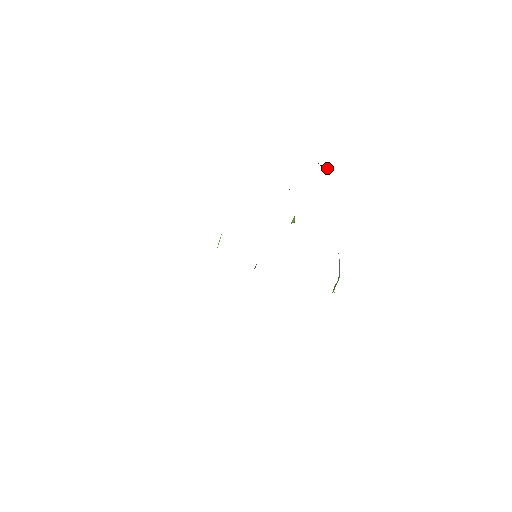
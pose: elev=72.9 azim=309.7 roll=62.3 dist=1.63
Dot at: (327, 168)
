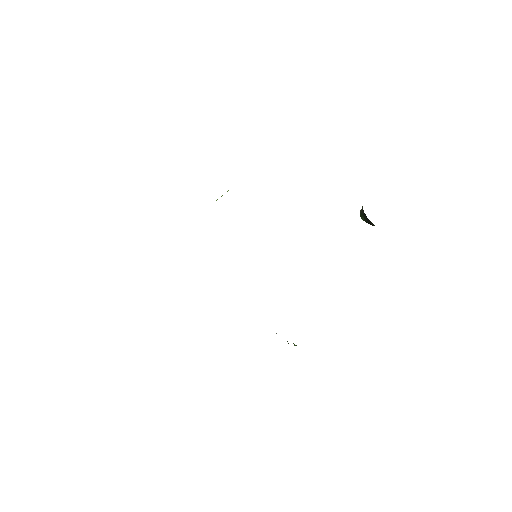
Dot at: (364, 215)
